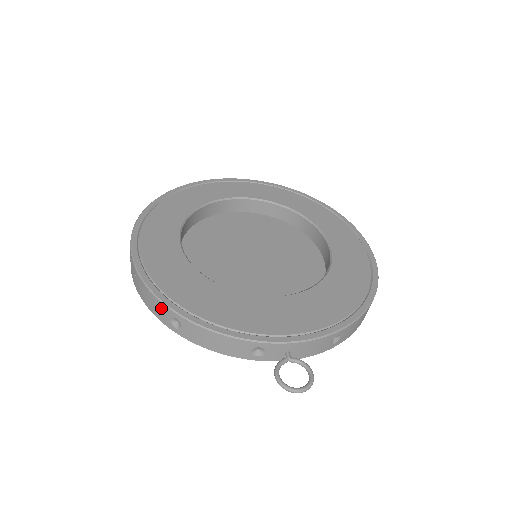
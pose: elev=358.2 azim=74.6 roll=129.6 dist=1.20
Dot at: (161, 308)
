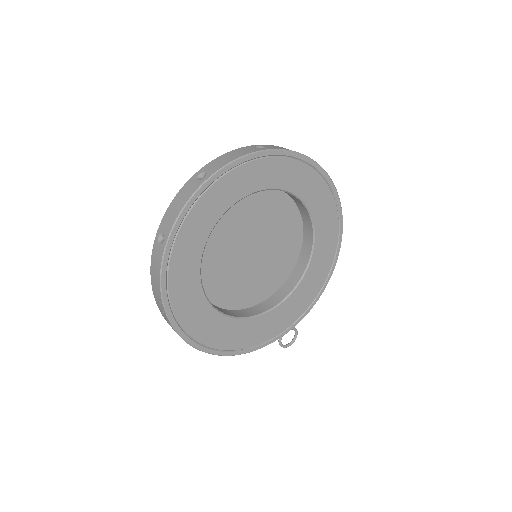
Dot at: occluded
